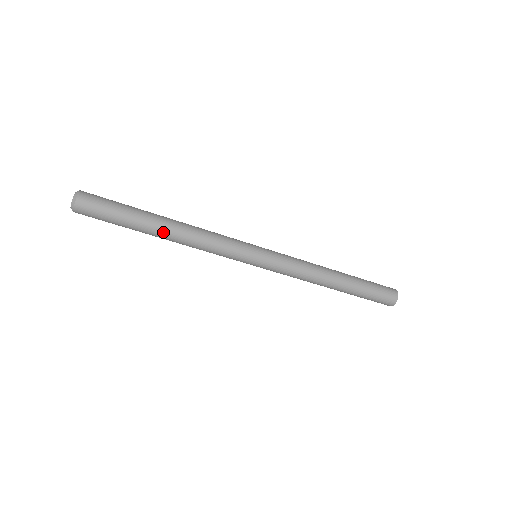
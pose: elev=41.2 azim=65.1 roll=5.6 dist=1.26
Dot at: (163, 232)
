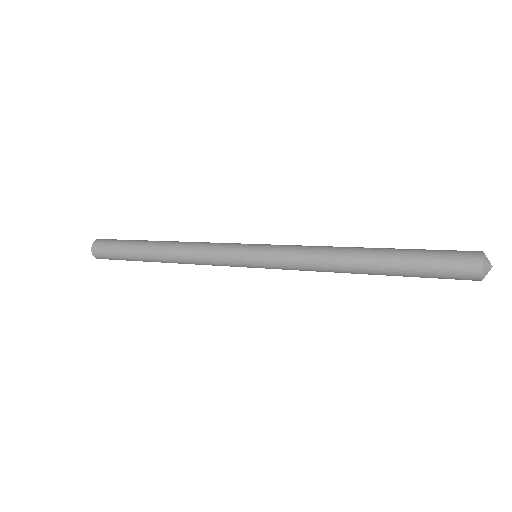
Dot at: (162, 262)
